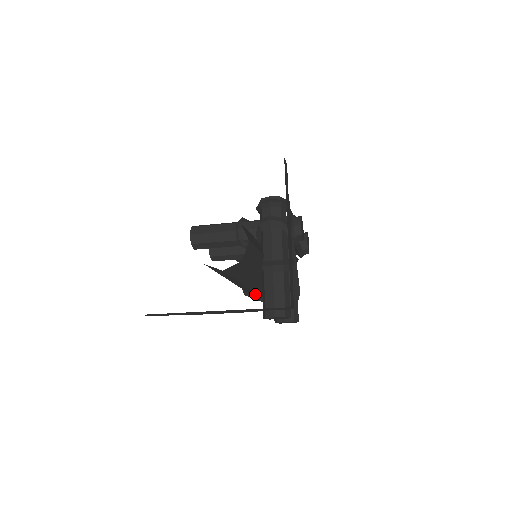
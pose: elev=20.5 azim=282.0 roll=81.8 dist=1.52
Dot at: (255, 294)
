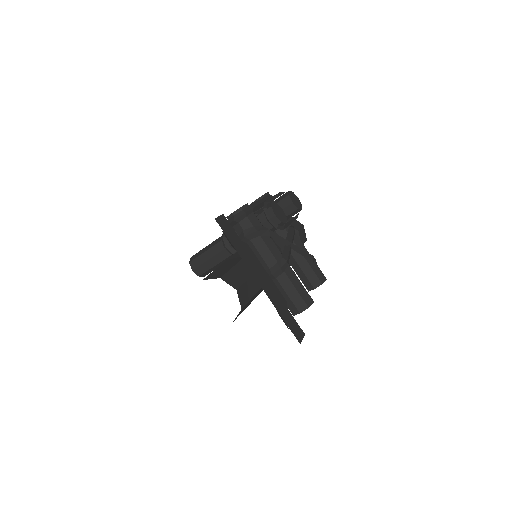
Dot at: occluded
